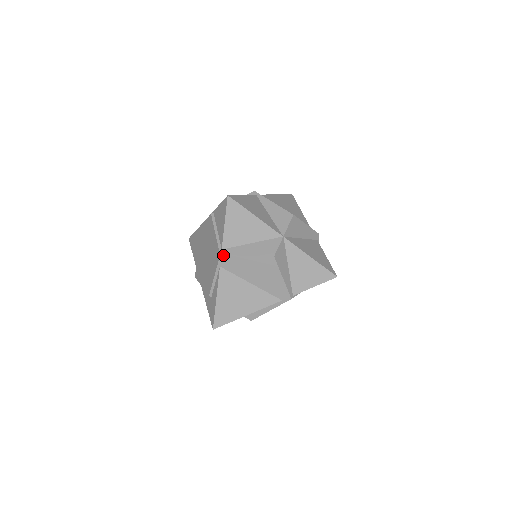
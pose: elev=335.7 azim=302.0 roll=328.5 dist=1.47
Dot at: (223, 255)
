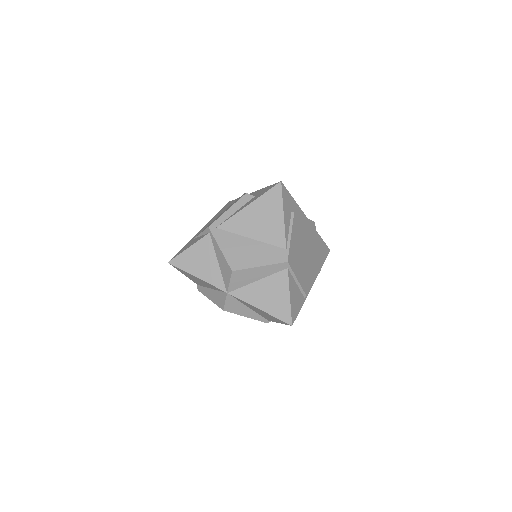
Dot at: (199, 291)
